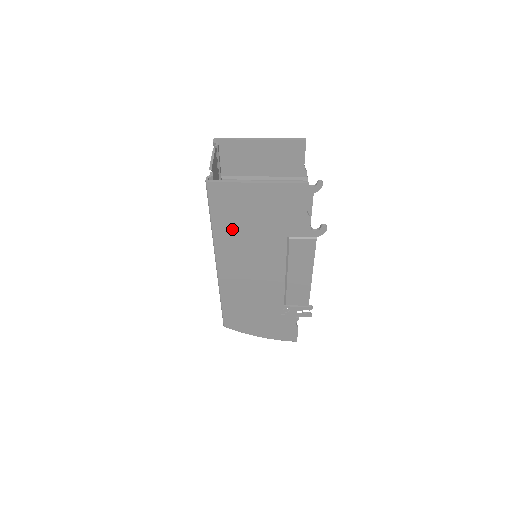
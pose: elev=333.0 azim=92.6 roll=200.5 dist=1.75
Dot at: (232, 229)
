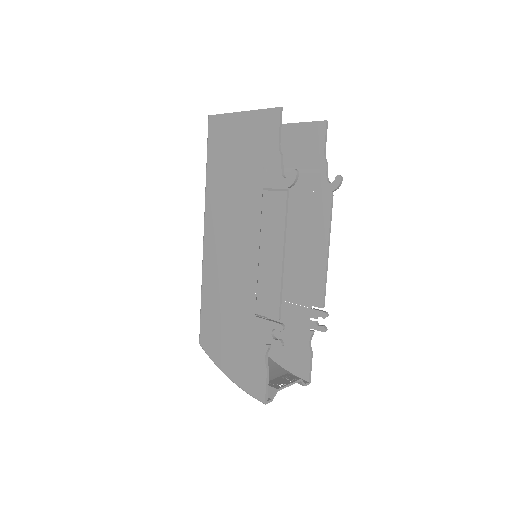
Dot at: (220, 176)
